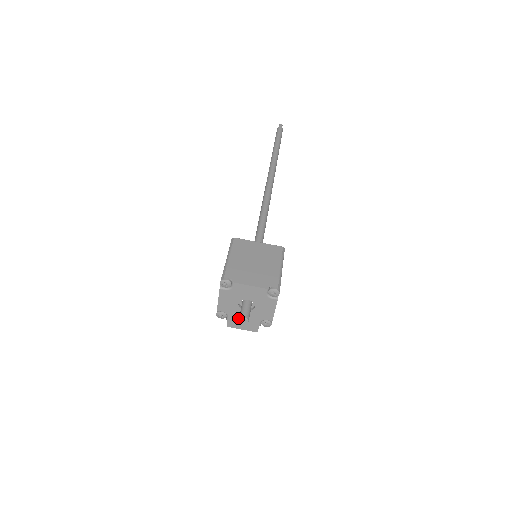
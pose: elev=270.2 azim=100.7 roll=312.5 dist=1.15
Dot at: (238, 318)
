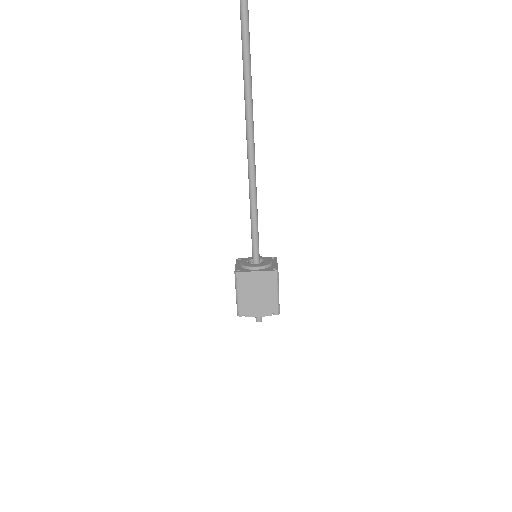
Dot at: occluded
